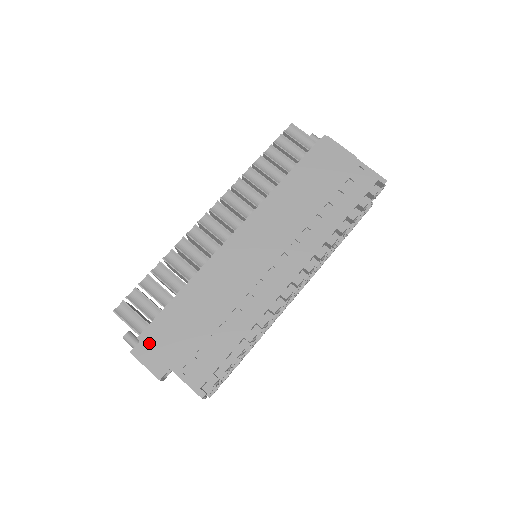
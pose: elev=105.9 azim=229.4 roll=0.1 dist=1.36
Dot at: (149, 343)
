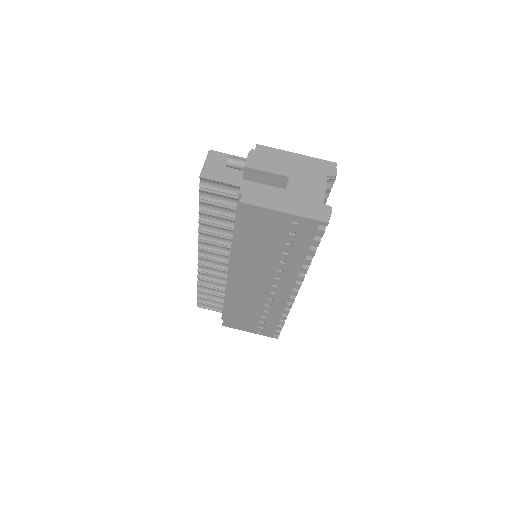
Dot at: (230, 326)
